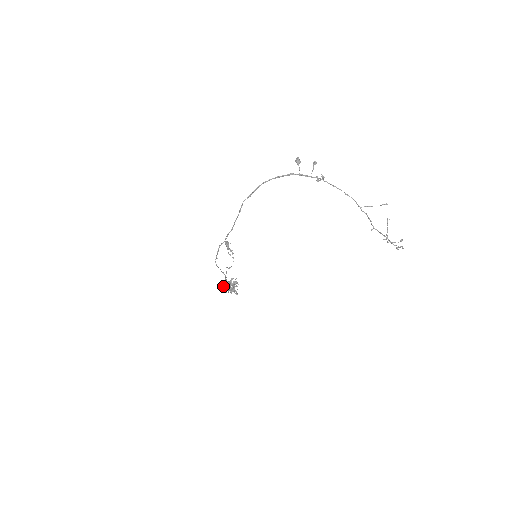
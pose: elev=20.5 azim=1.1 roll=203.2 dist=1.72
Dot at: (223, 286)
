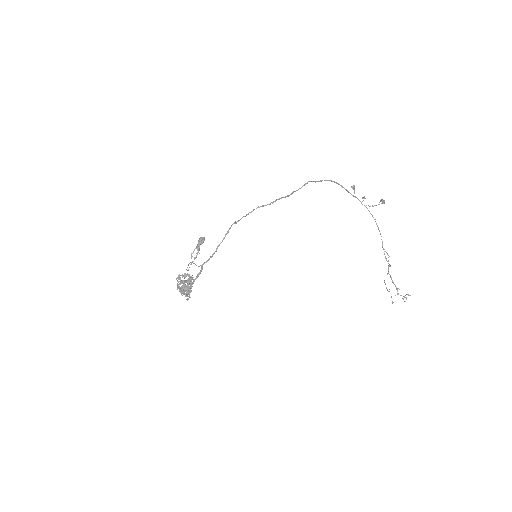
Dot at: (185, 276)
